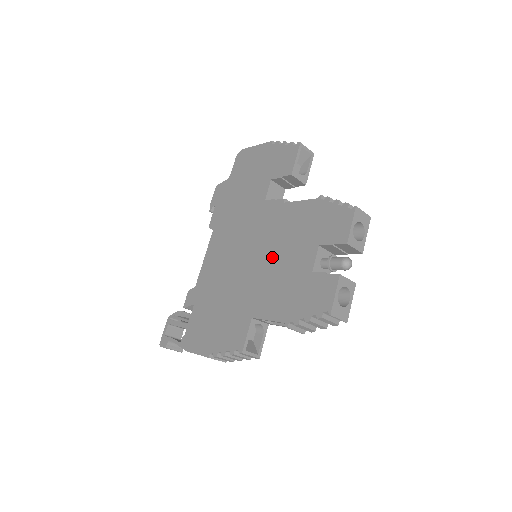
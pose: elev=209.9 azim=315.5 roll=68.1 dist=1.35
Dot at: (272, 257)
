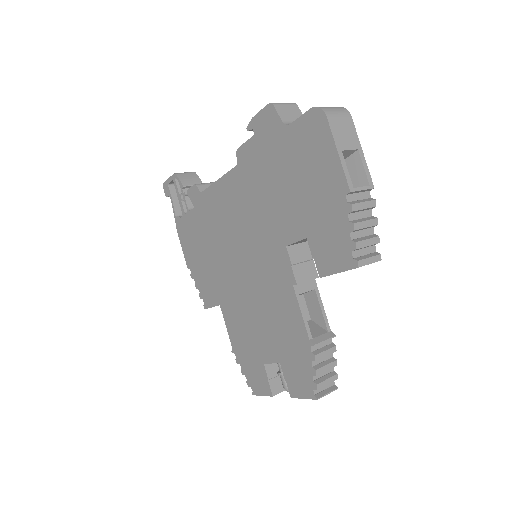
Dot at: (254, 302)
